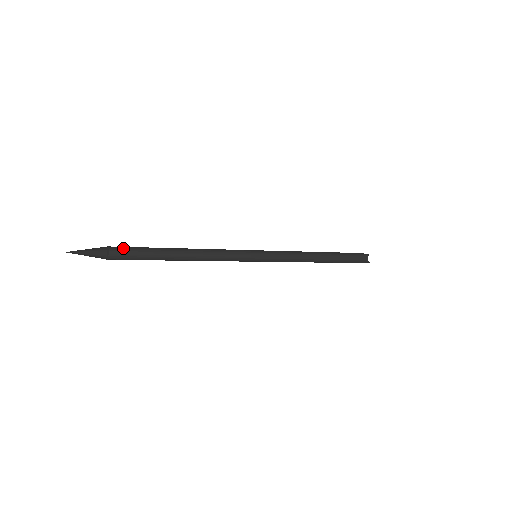
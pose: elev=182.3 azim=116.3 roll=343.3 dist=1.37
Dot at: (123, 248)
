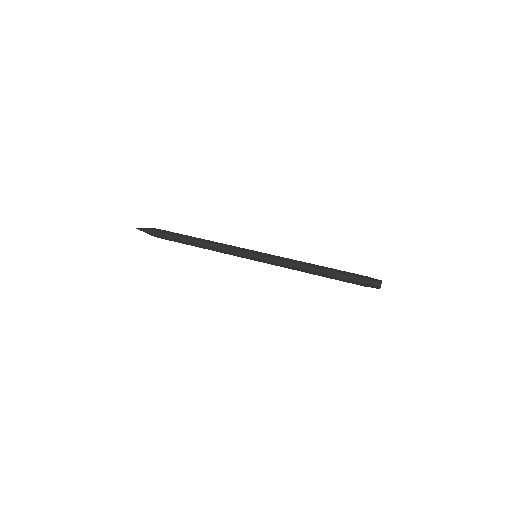
Dot at: (161, 235)
